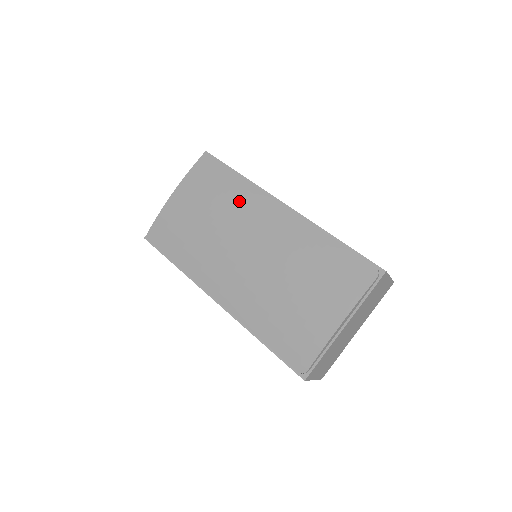
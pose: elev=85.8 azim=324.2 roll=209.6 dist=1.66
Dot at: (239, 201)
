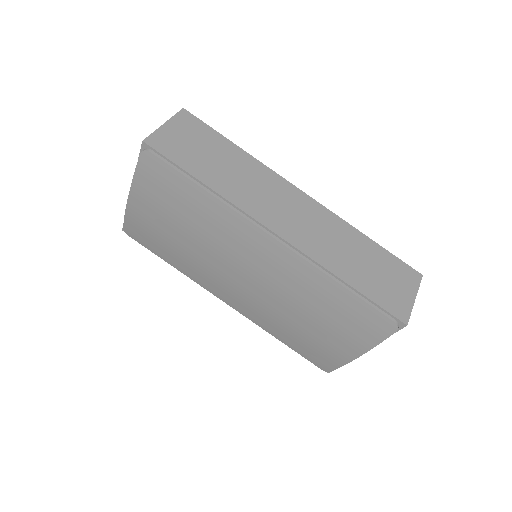
Dot at: (216, 224)
